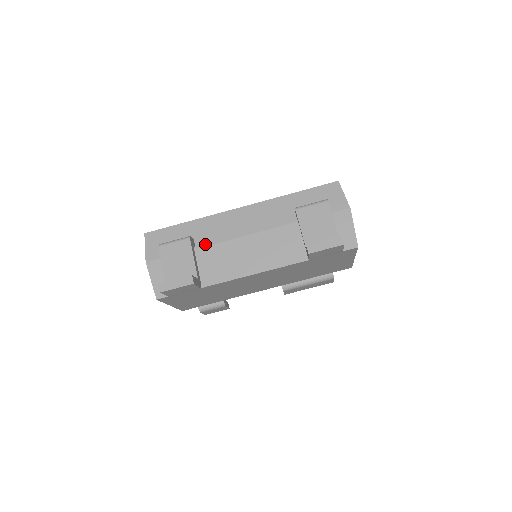
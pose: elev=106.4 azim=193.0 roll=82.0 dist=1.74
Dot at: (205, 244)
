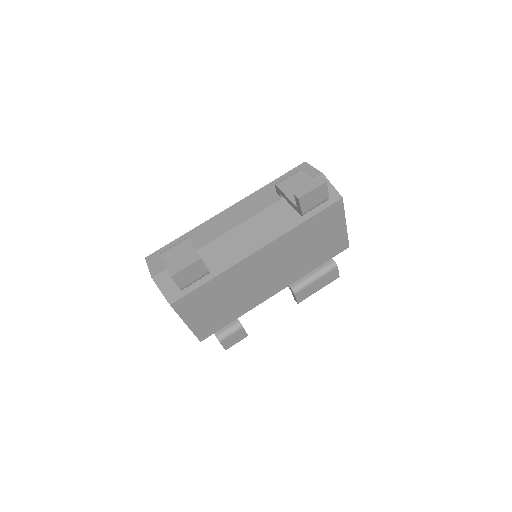
Dot at: (204, 244)
